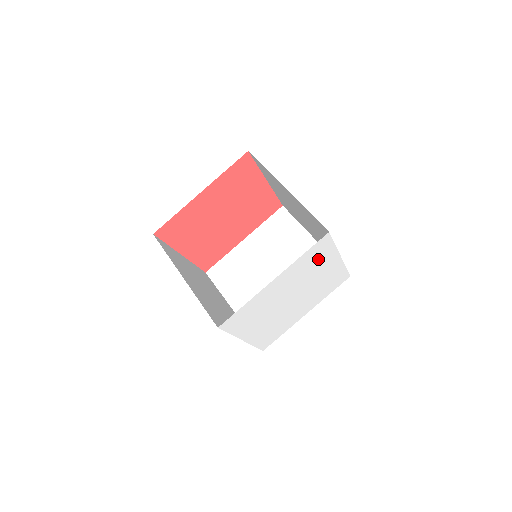
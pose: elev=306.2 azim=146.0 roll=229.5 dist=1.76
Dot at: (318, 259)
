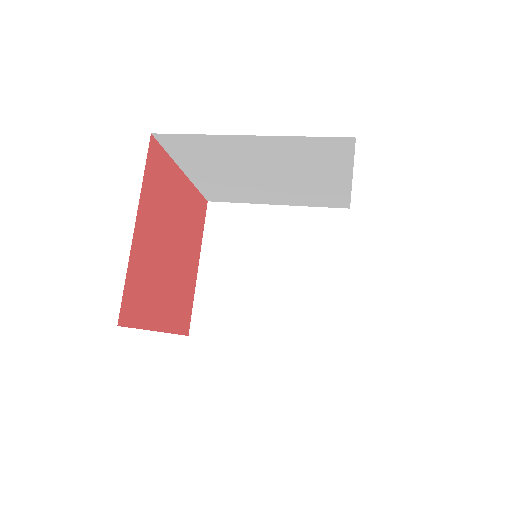
Dot at: occluded
